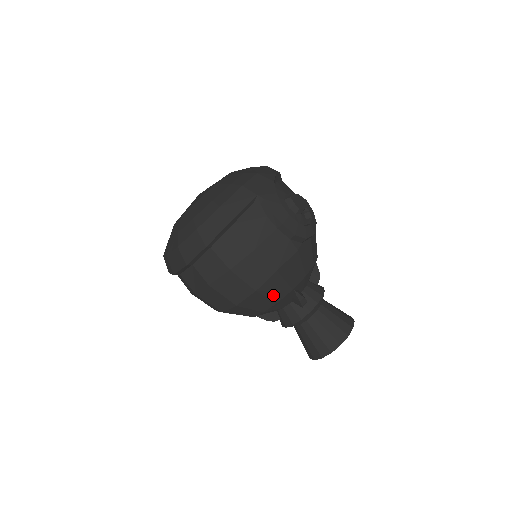
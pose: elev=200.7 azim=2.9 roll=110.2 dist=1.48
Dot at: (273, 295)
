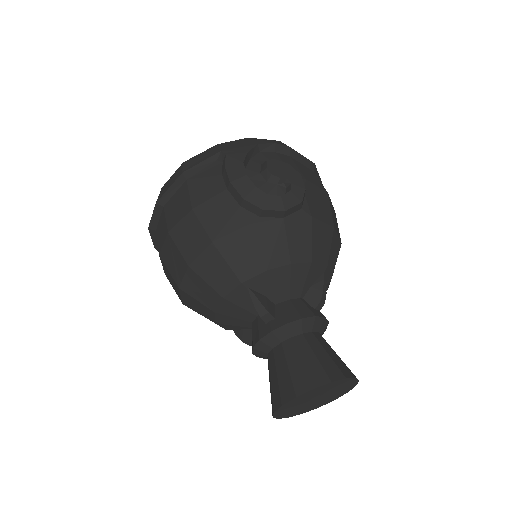
Dot at: (214, 282)
